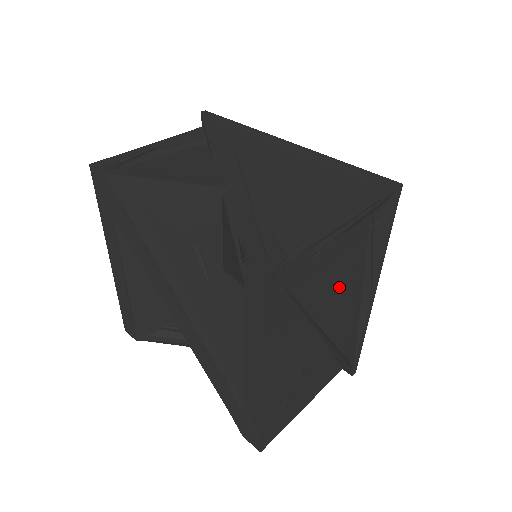
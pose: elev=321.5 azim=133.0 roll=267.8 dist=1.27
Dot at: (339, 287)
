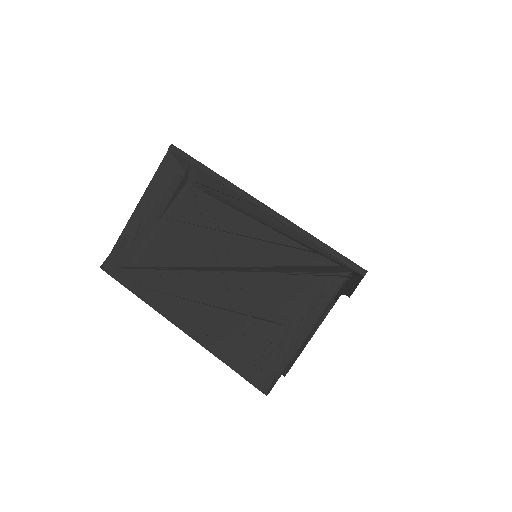
Dot at: (205, 231)
